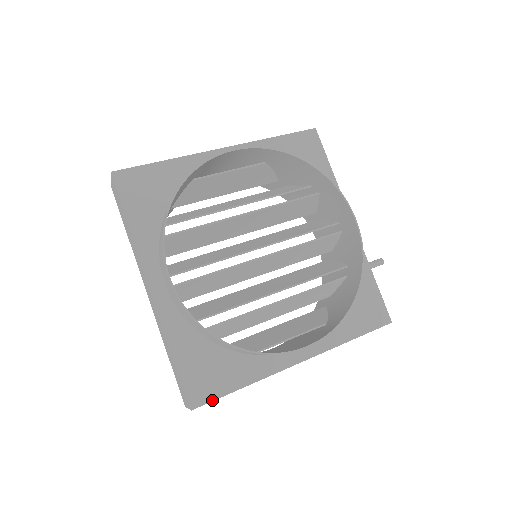
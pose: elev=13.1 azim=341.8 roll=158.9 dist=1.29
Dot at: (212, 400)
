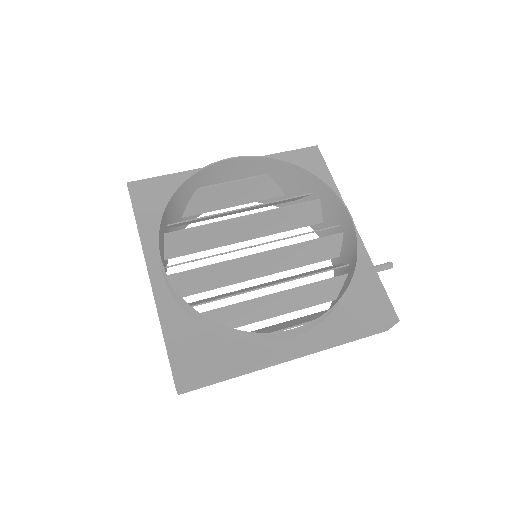
Dot at: (197, 381)
